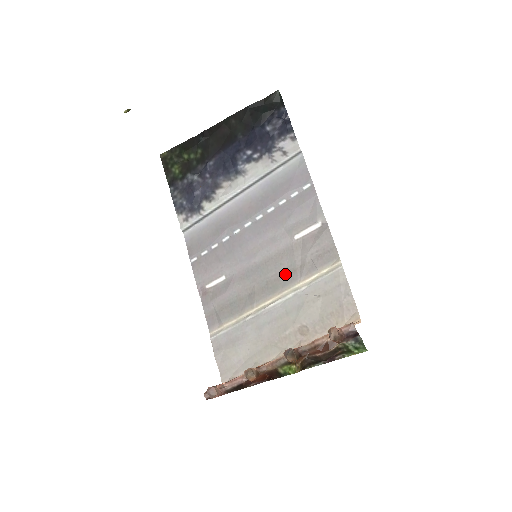
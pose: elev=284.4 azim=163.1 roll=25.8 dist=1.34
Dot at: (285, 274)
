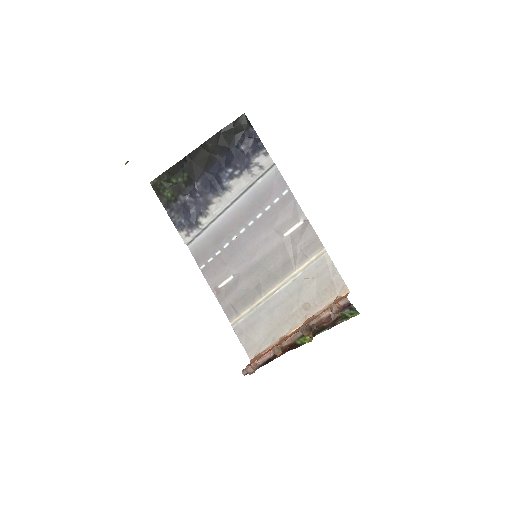
Dot at: (282, 266)
